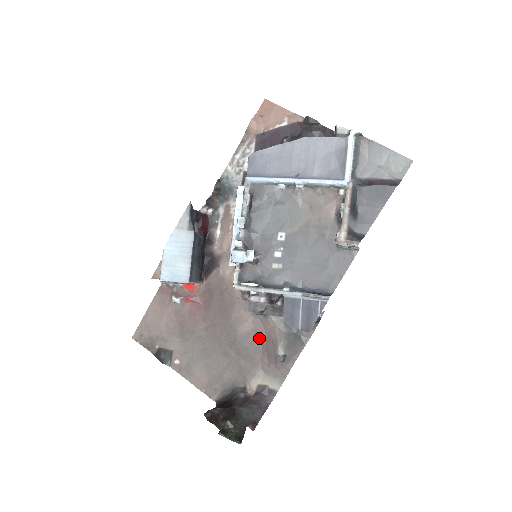
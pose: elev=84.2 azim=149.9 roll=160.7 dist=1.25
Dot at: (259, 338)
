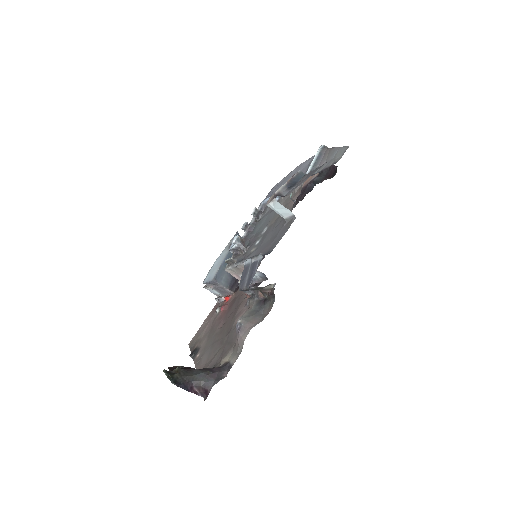
Dot at: occluded
